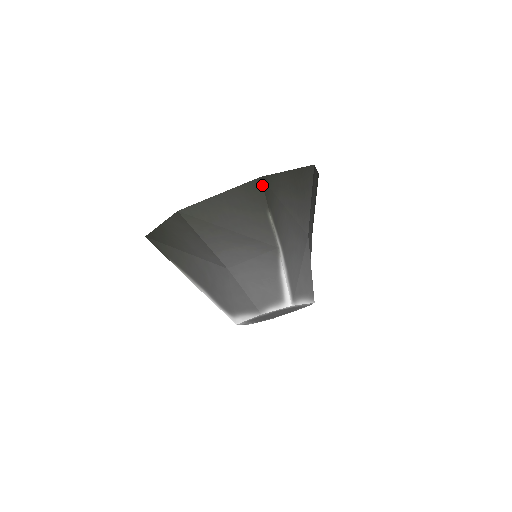
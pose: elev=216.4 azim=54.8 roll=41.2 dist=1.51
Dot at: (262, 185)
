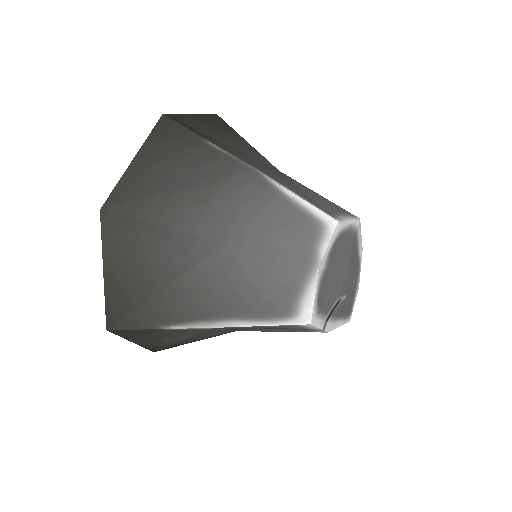
Dot at: (172, 120)
